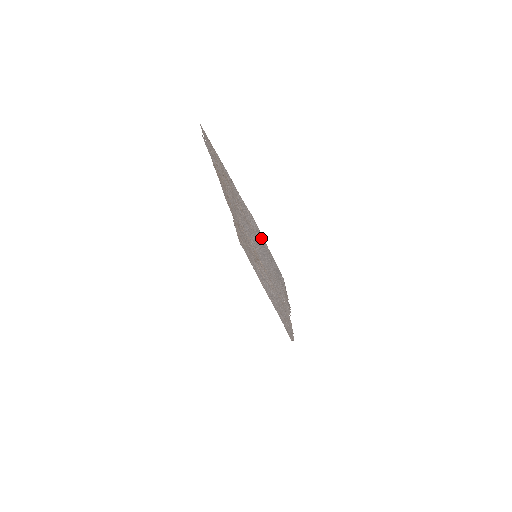
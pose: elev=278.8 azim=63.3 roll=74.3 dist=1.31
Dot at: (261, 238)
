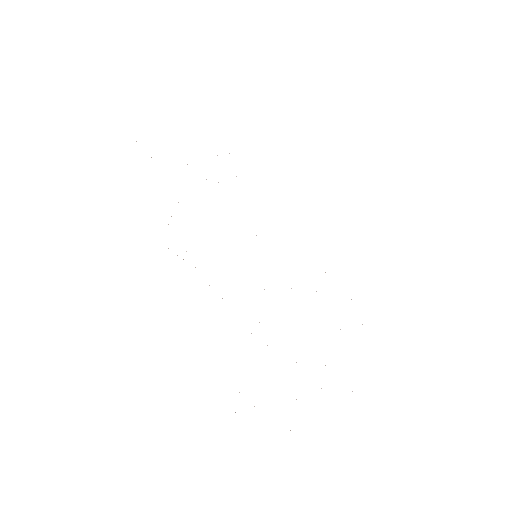
Dot at: occluded
